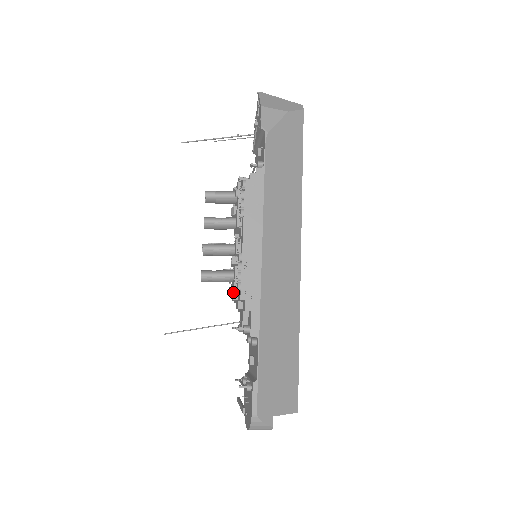
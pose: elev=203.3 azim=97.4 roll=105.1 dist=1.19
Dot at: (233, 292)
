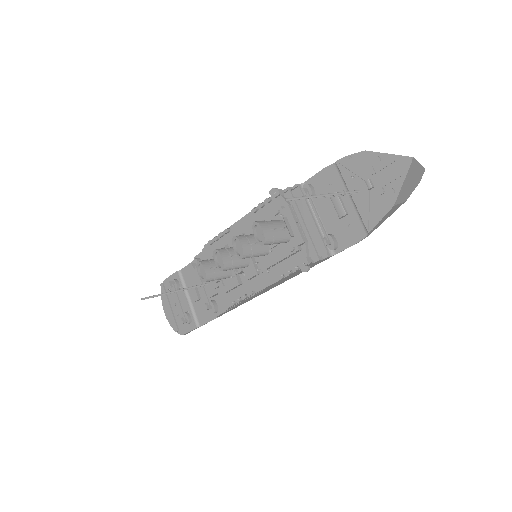
Dot at: occluded
